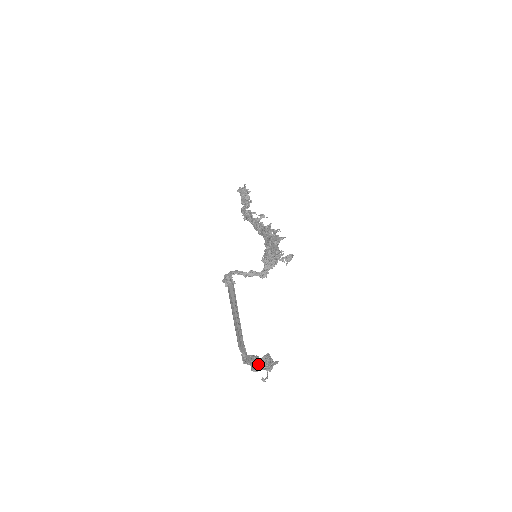
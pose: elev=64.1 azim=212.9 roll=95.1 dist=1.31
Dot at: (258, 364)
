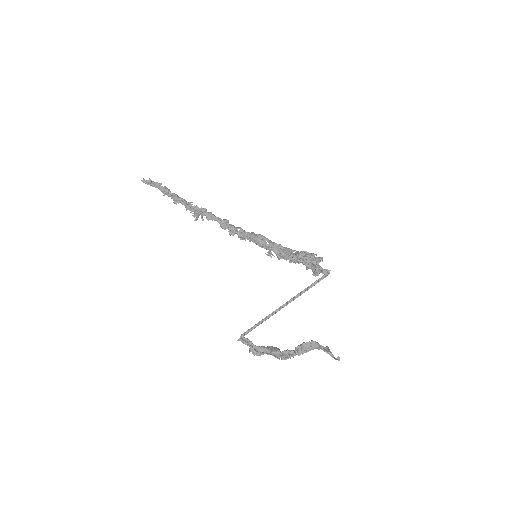
Dot at: (295, 351)
